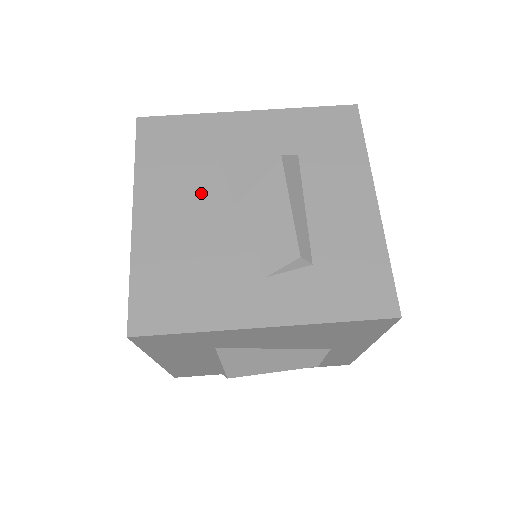
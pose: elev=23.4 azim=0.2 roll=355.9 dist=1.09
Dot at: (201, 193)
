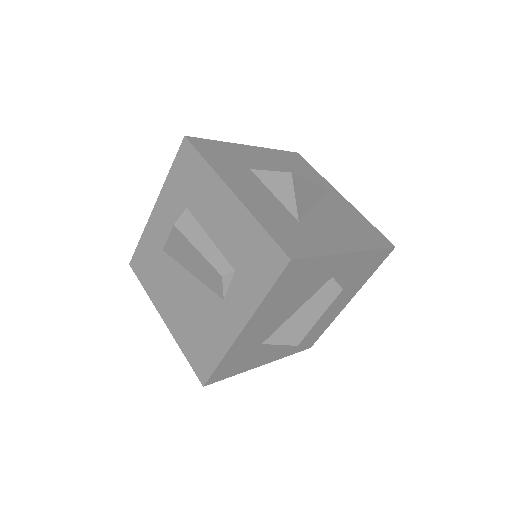
Dot at: (173, 279)
